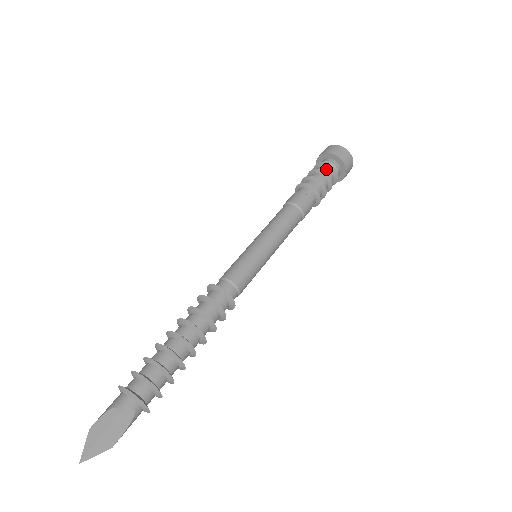
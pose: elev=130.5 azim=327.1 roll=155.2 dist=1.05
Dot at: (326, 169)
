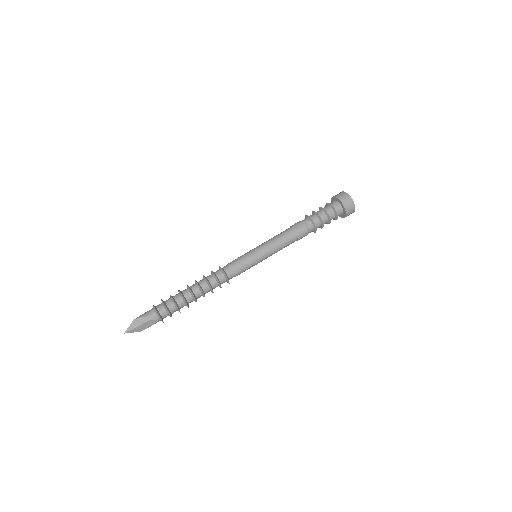
Dot at: (332, 212)
